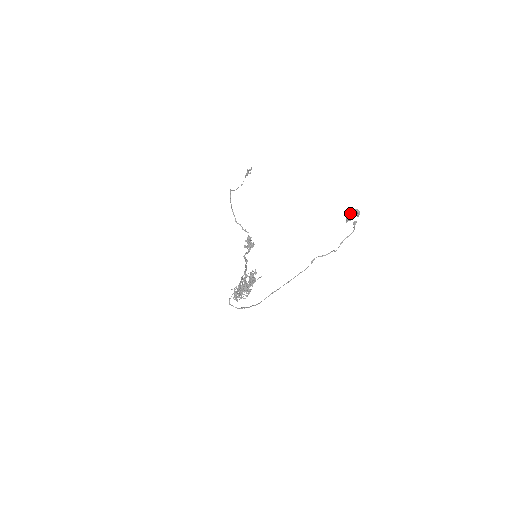
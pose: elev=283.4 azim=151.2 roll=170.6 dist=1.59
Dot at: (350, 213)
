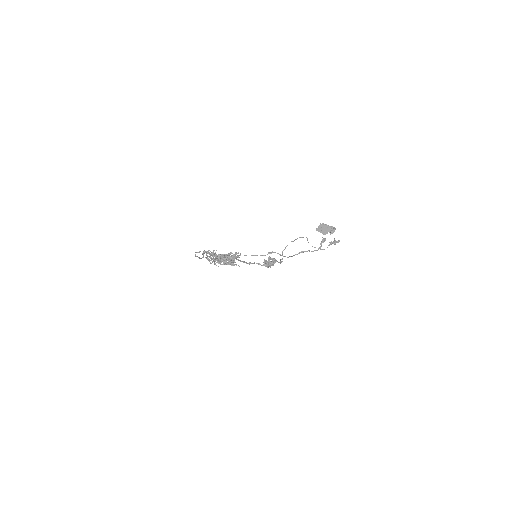
Dot at: (326, 225)
